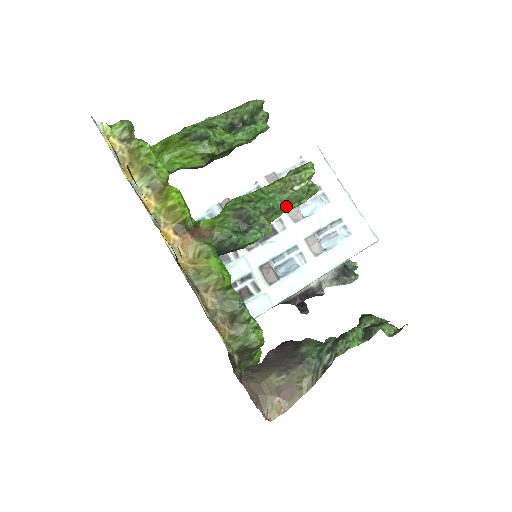
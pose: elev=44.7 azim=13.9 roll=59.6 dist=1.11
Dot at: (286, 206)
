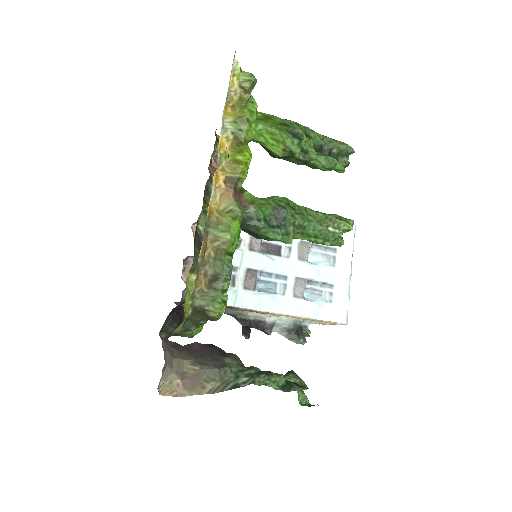
Dot at: (313, 235)
